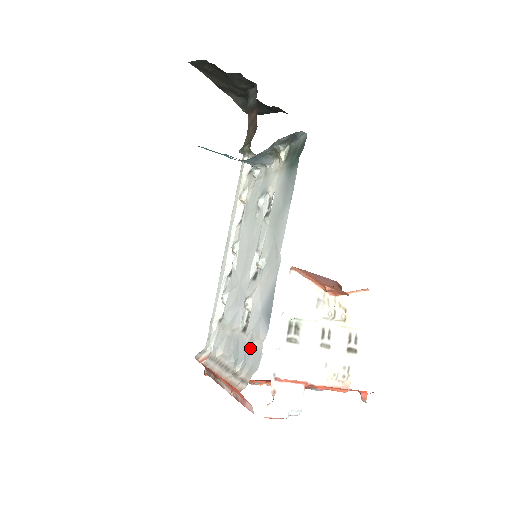
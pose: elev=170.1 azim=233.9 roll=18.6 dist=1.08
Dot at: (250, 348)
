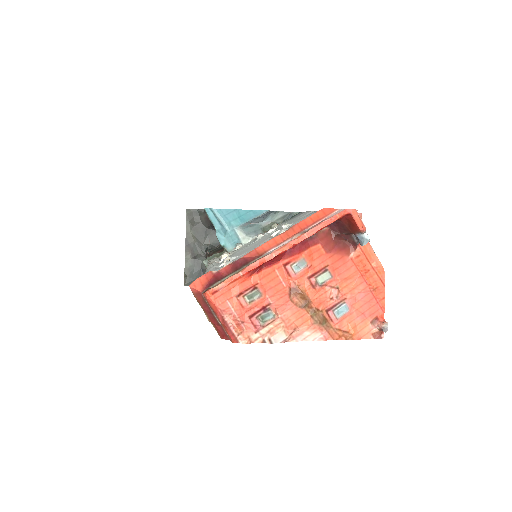
Dot at: occluded
